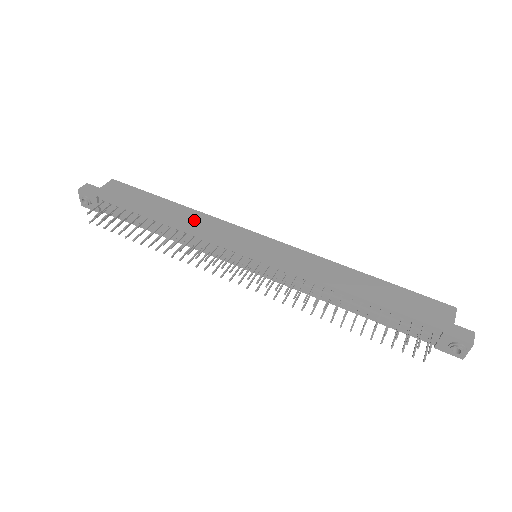
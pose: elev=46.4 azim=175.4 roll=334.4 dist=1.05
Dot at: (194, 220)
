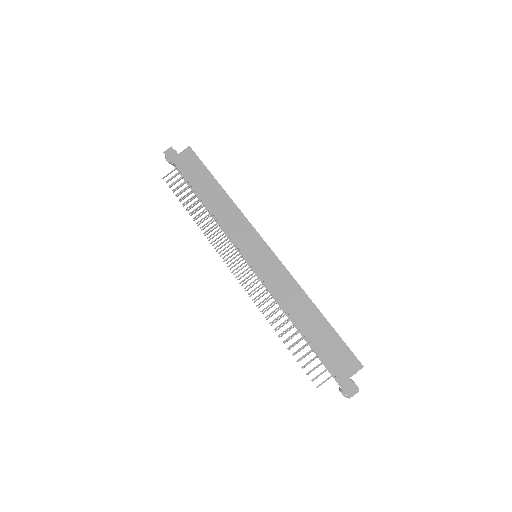
Dot at: (225, 210)
